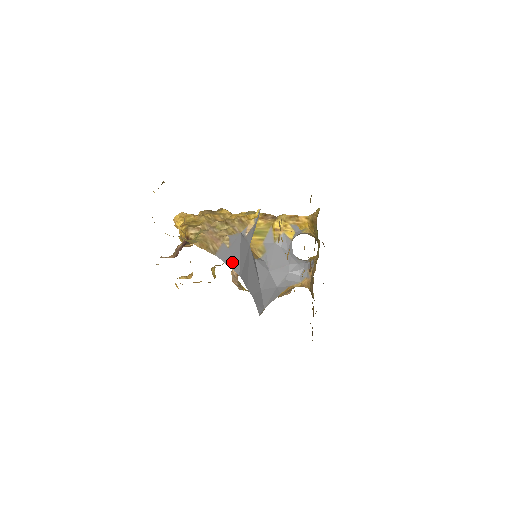
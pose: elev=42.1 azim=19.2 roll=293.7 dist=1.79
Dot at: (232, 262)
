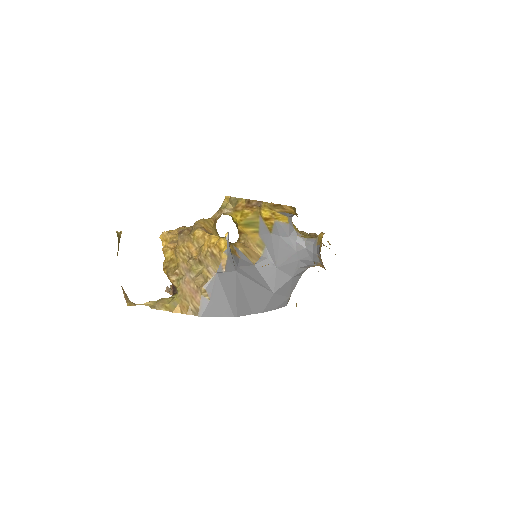
Dot at: (220, 311)
